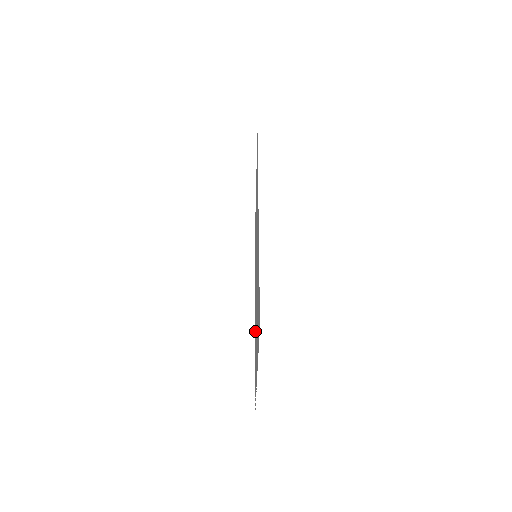
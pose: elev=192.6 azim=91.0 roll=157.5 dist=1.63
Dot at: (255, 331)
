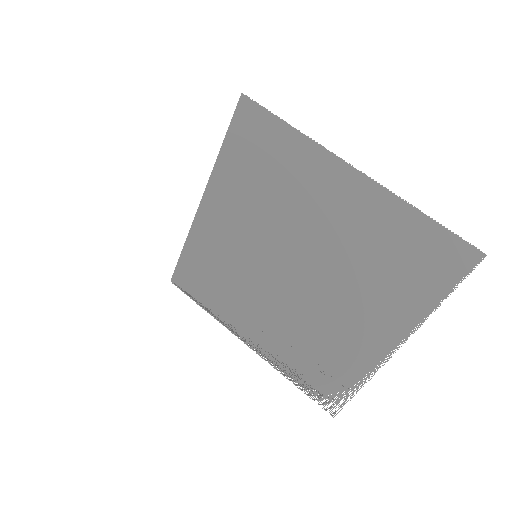
Dot at: (282, 342)
